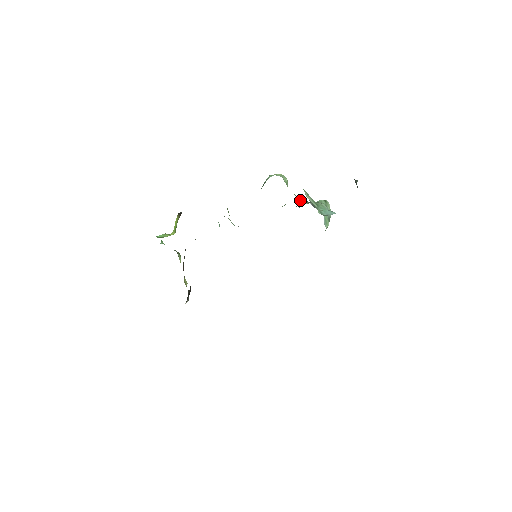
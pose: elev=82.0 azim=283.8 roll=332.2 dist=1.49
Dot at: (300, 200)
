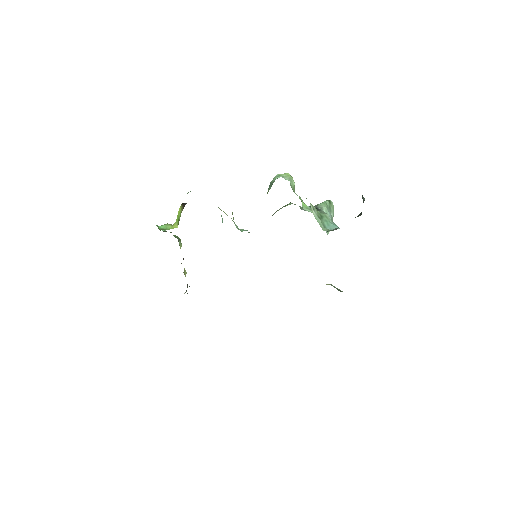
Dot at: (305, 206)
